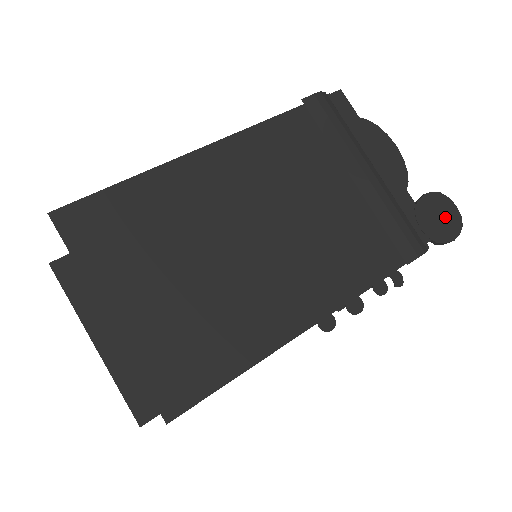
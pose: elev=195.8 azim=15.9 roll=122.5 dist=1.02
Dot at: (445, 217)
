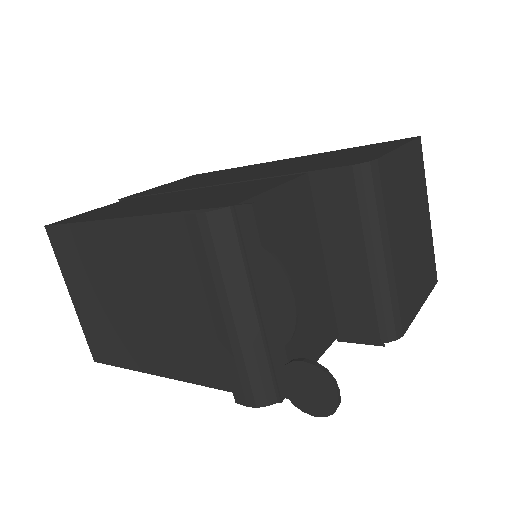
Dot at: (316, 394)
